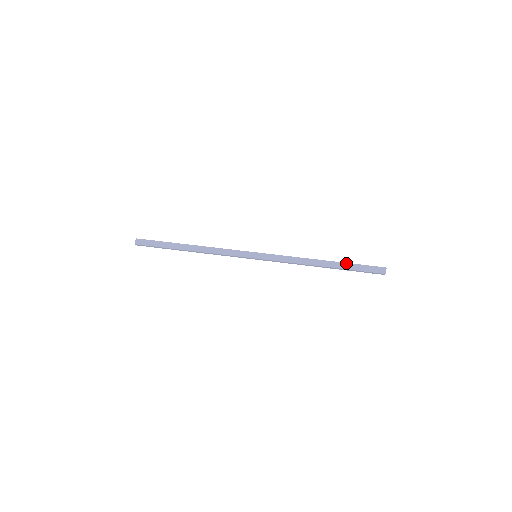
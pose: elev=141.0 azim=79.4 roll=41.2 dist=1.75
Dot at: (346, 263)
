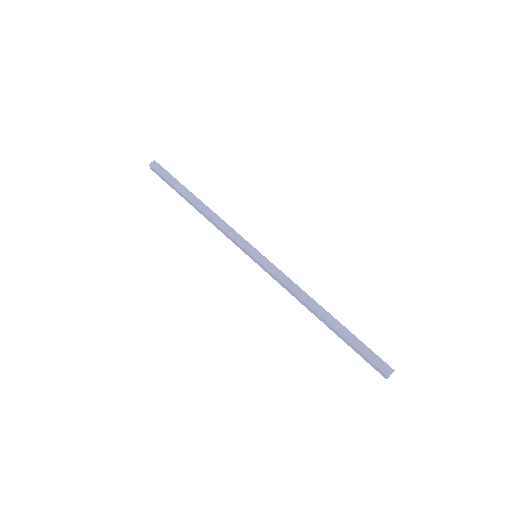
Dot at: (343, 338)
